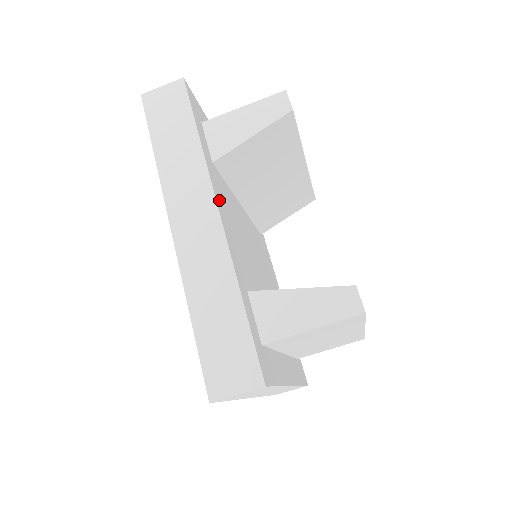
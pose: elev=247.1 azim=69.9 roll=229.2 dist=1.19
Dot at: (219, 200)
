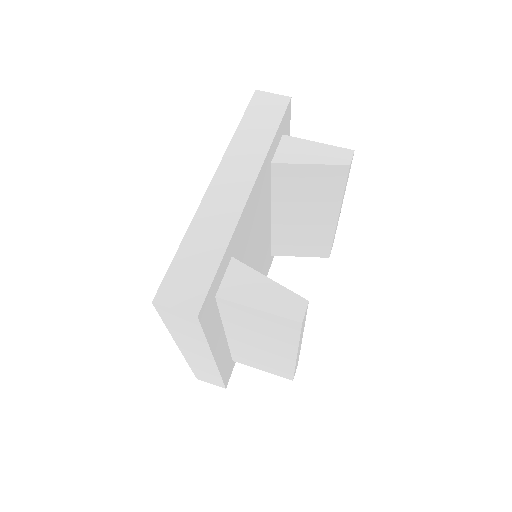
Dot at: (257, 186)
